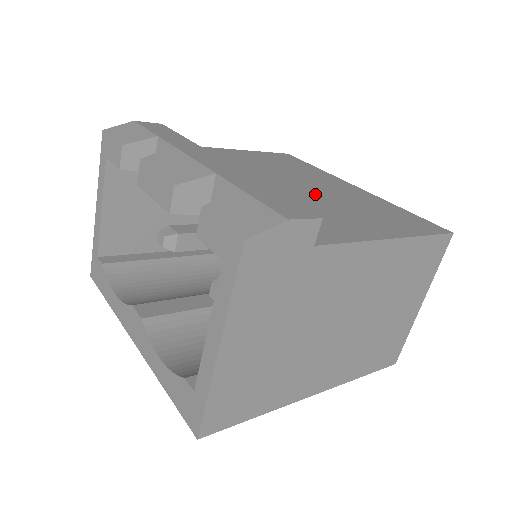
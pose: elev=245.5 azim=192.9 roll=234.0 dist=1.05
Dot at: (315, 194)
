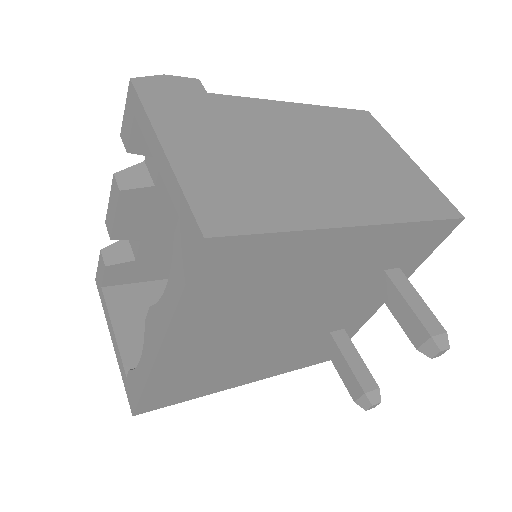
Dot at: occluded
